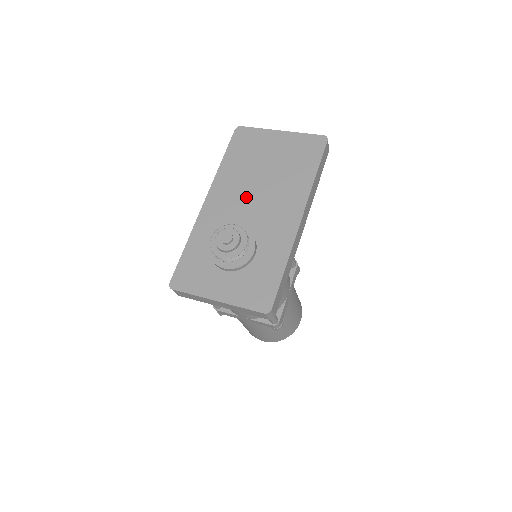
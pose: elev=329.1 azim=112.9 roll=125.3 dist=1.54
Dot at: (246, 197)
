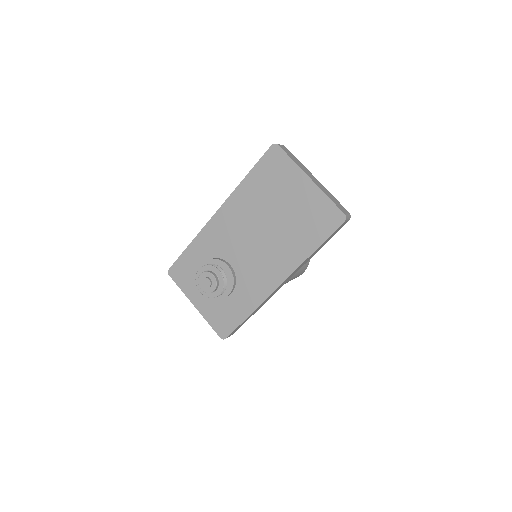
Dot at: (248, 233)
